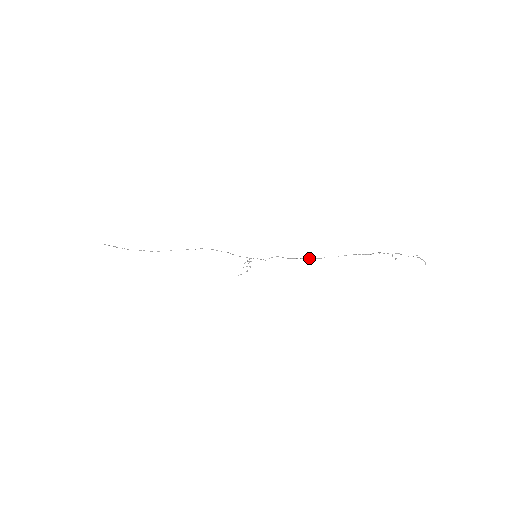
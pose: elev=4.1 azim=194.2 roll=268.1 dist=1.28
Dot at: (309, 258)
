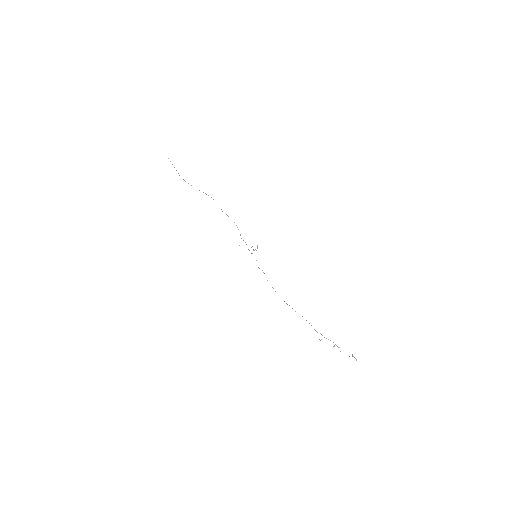
Dot at: occluded
